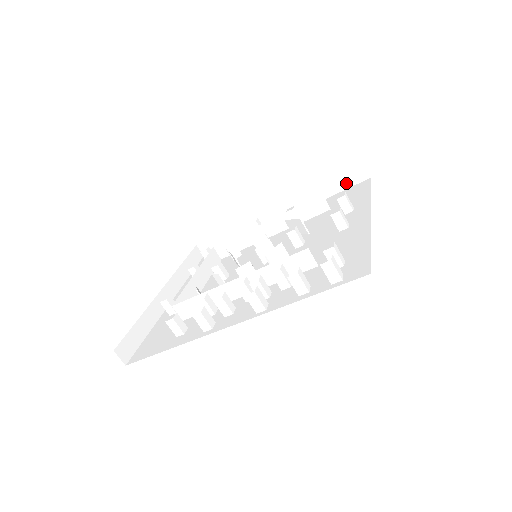
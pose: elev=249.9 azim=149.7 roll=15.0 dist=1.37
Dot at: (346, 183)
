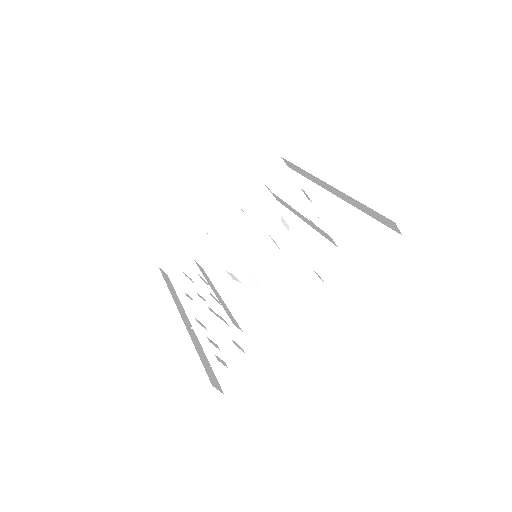
Dot at: (381, 220)
